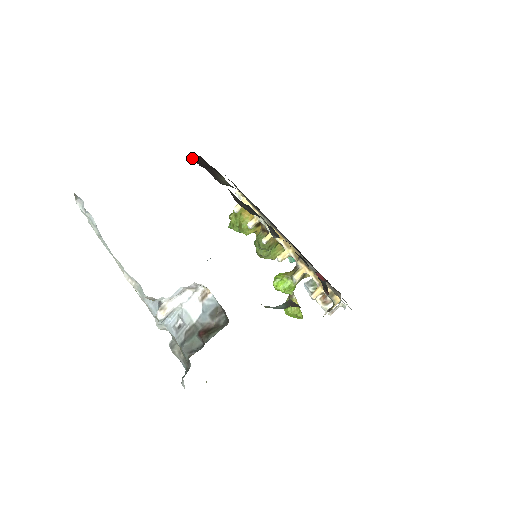
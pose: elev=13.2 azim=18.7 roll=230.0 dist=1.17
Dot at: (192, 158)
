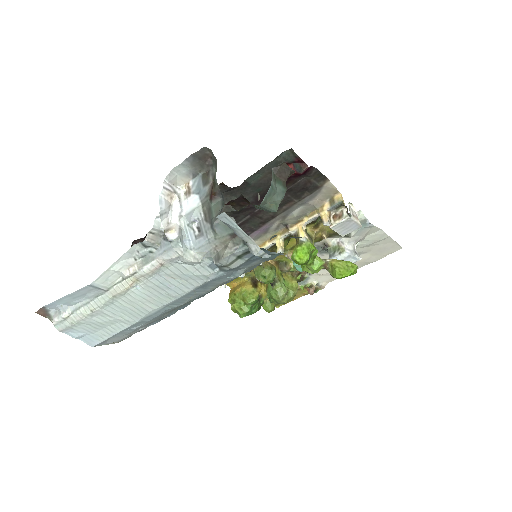
Dot at: occluded
